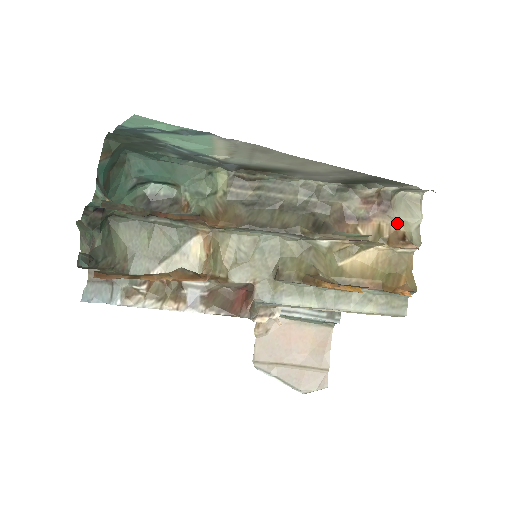
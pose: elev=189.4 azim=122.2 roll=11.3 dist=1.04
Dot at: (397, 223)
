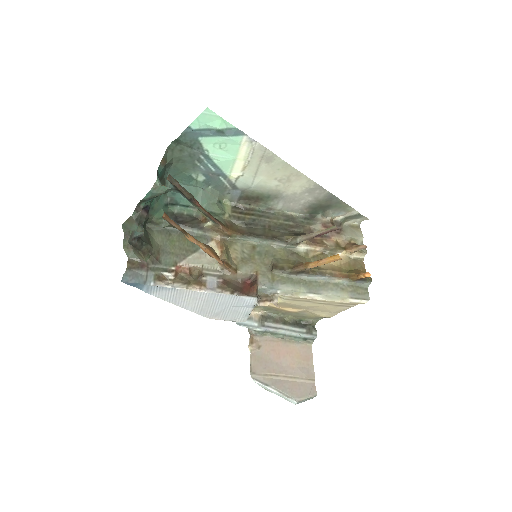
Dot at: (348, 239)
